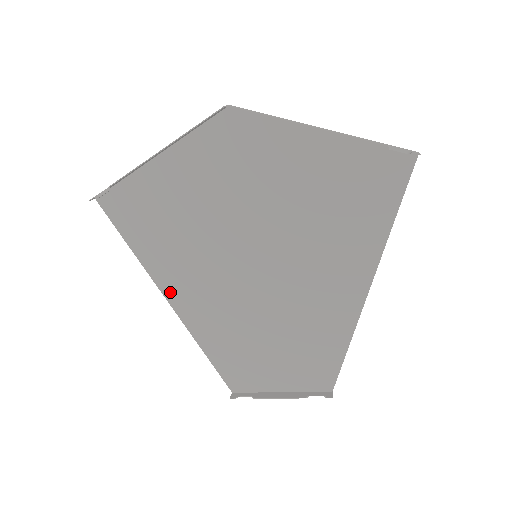
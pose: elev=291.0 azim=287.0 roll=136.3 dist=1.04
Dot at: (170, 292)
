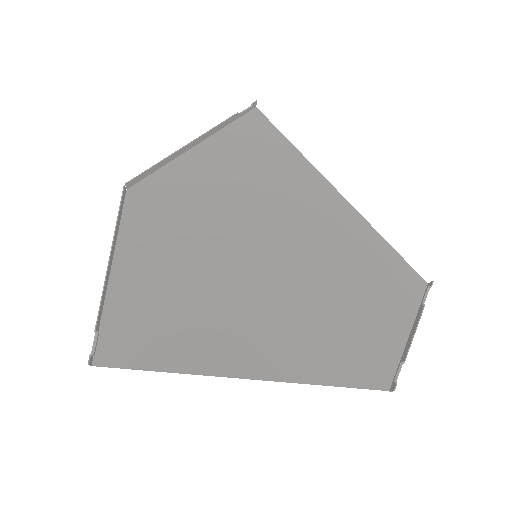
Dot at: (237, 367)
